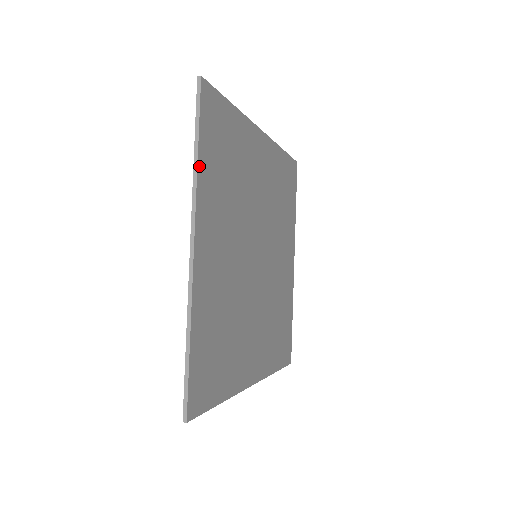
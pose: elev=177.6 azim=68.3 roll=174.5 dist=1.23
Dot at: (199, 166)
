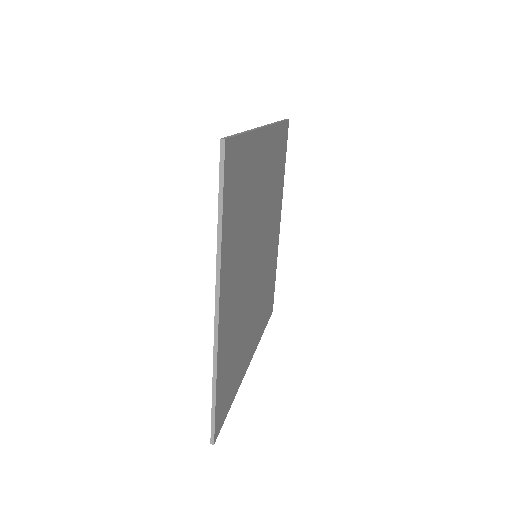
Dot at: (222, 236)
